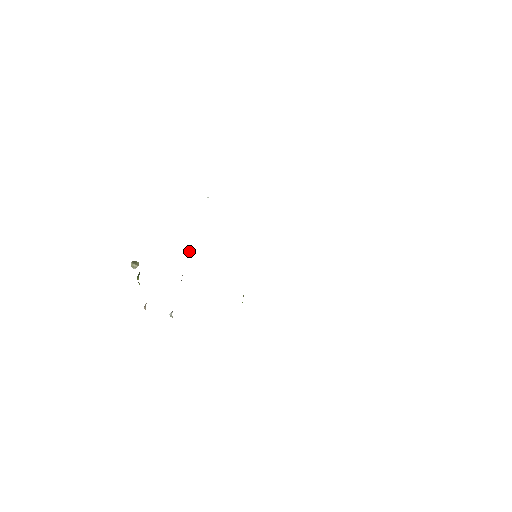
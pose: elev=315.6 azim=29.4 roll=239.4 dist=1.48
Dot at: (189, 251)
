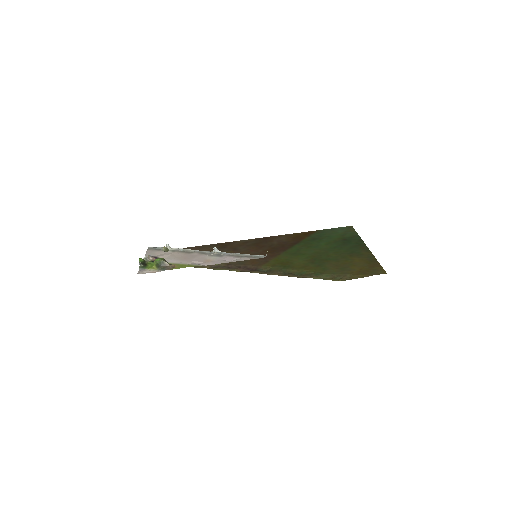
Dot at: (215, 248)
